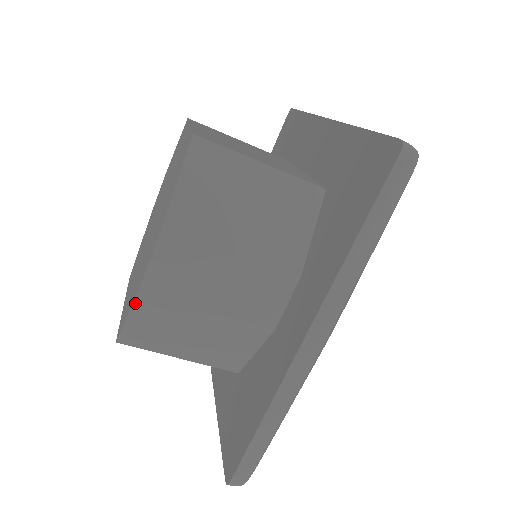
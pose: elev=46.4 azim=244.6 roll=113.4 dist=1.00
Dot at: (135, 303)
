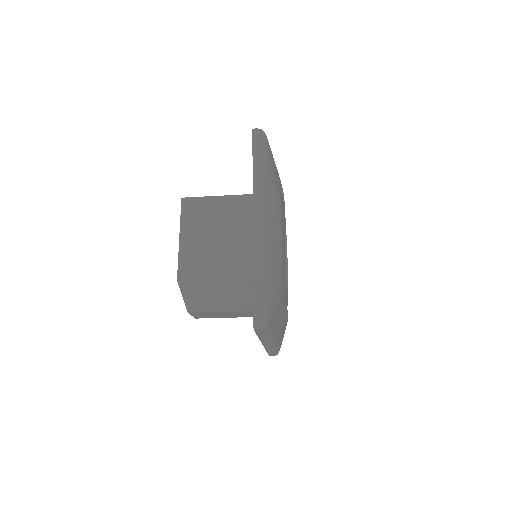
Dot at: occluded
